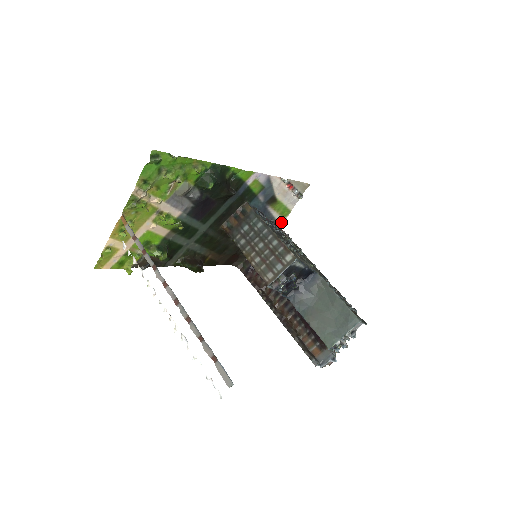
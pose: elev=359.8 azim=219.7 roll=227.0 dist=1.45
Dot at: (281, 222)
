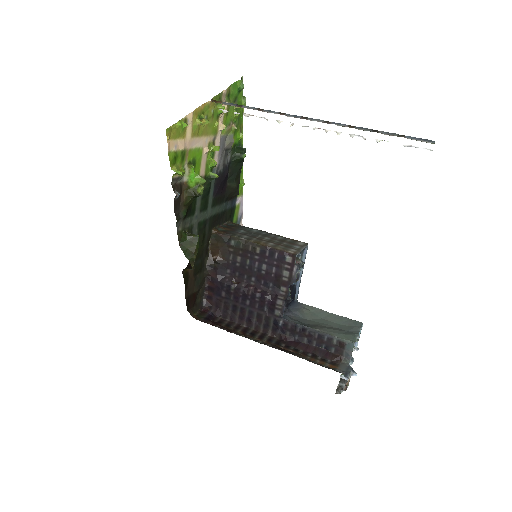
Dot at: occluded
